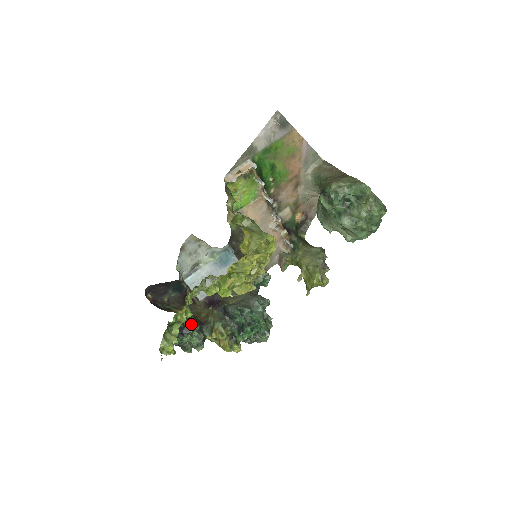
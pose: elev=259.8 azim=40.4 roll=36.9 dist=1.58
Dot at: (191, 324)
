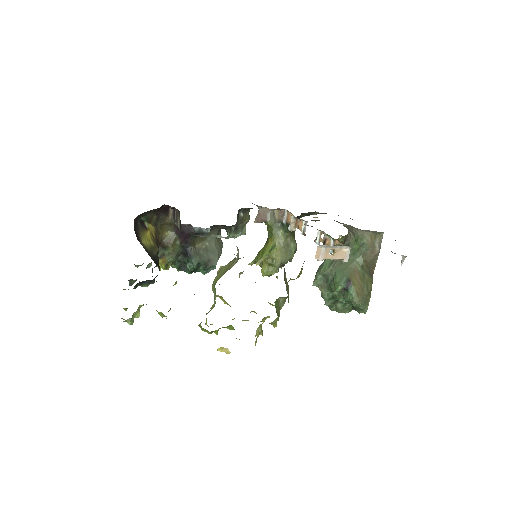
Dot at: occluded
